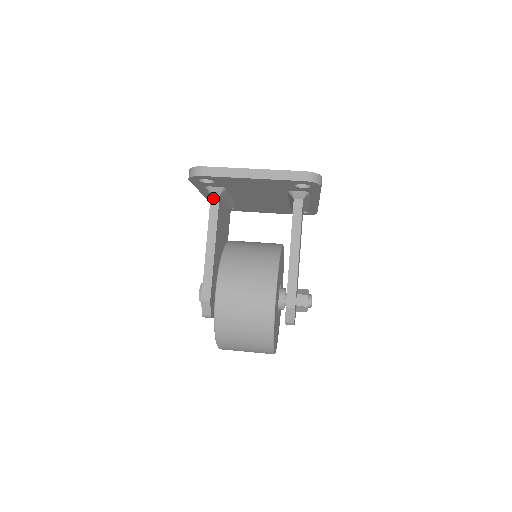
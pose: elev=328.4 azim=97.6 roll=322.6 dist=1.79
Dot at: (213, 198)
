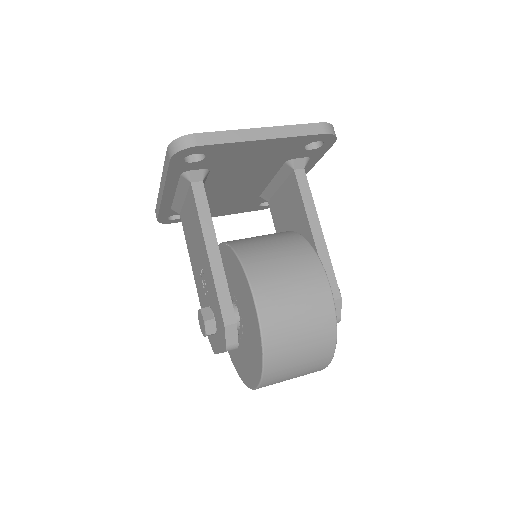
Dot at: (195, 187)
